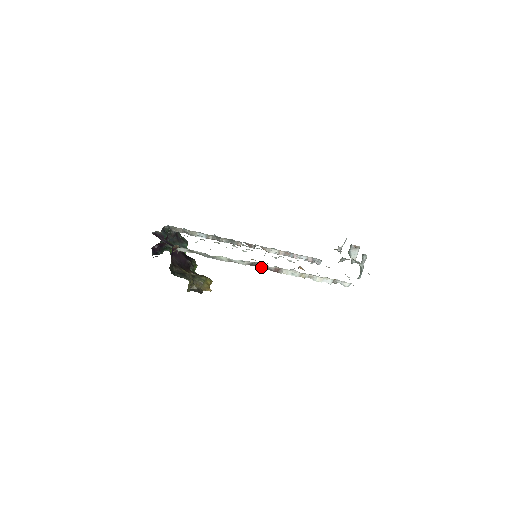
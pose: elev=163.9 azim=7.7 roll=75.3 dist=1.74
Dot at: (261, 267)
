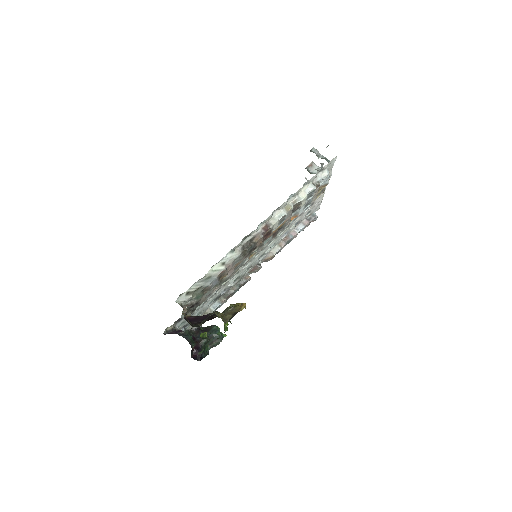
Dot at: (254, 242)
